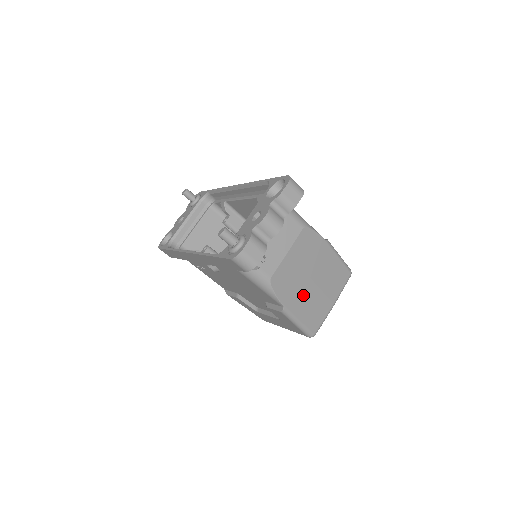
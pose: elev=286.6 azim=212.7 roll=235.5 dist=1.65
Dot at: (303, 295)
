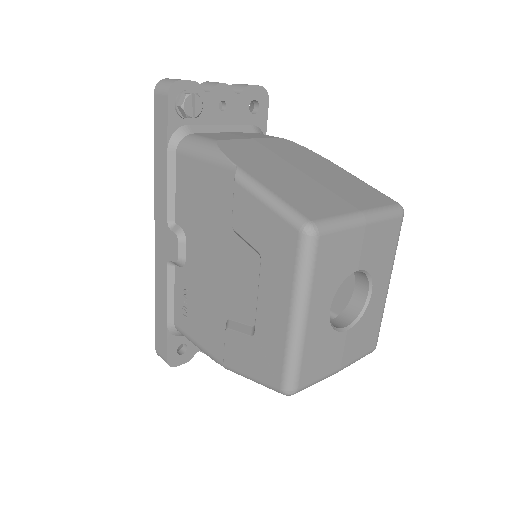
Dot at: (281, 175)
